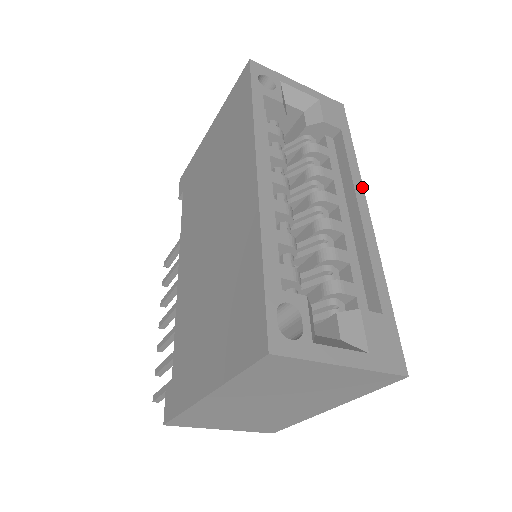
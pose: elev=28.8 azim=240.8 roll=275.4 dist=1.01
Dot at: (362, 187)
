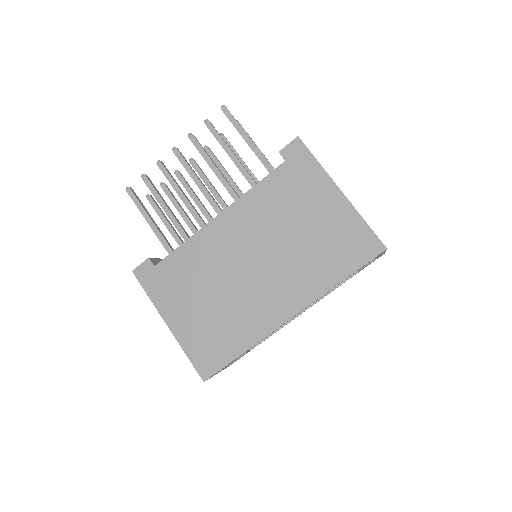
Dot at: occluded
